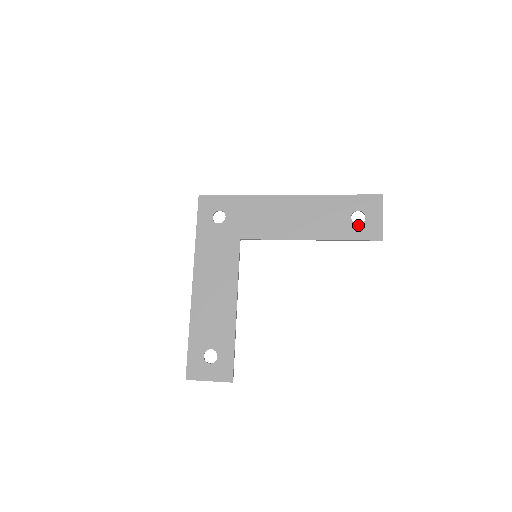
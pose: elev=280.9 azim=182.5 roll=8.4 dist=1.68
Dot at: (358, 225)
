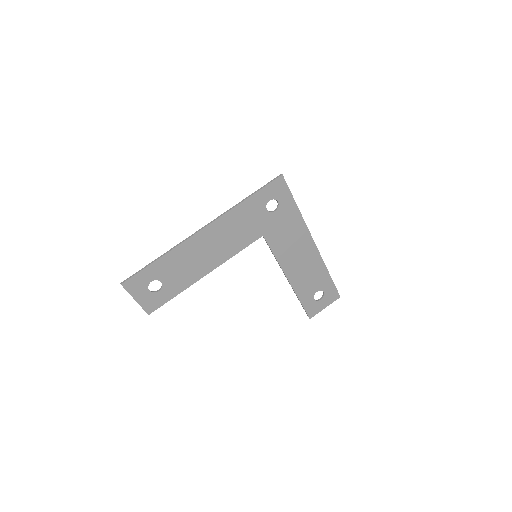
Dot at: (314, 300)
